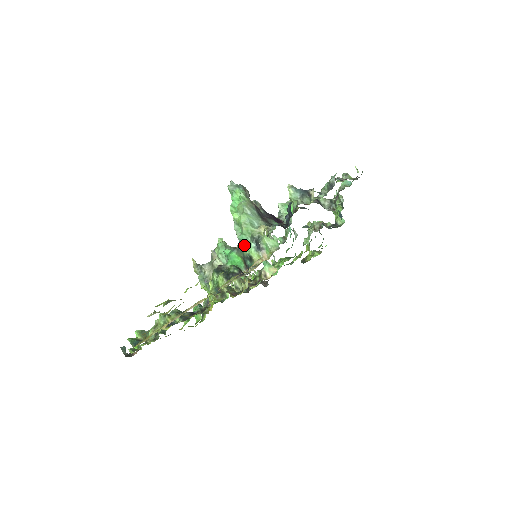
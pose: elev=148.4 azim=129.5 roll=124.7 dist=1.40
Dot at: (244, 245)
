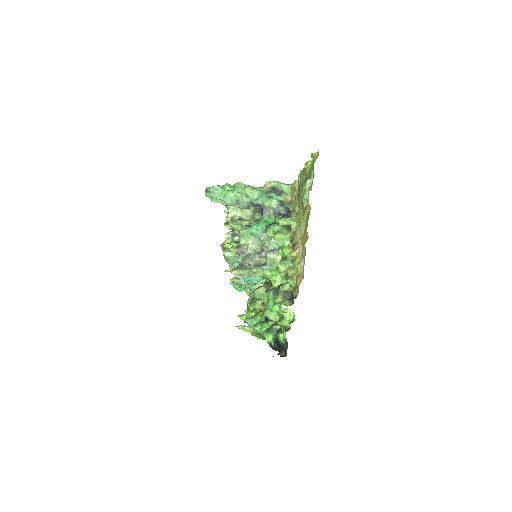
Dot at: (269, 198)
